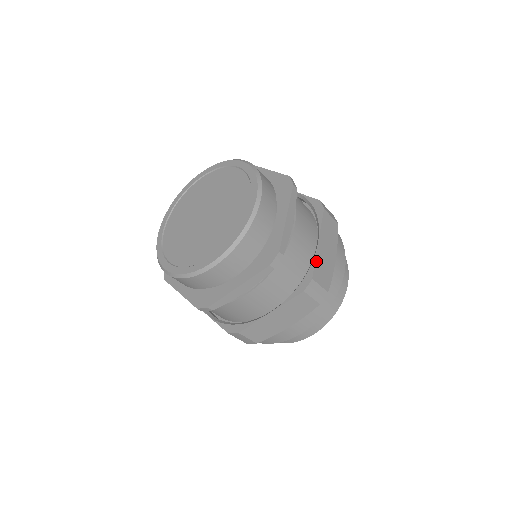
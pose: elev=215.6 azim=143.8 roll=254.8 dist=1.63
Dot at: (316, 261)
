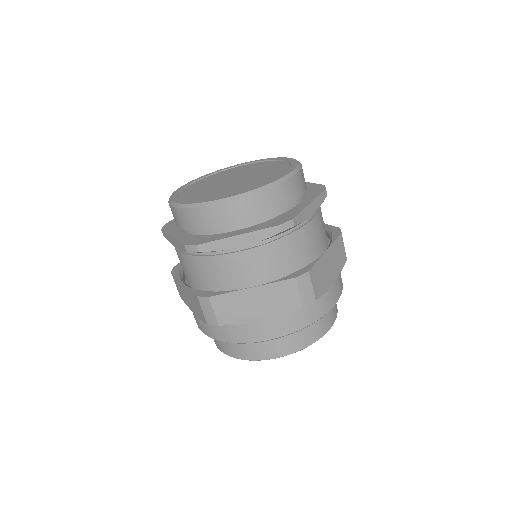
Dot at: (318, 262)
